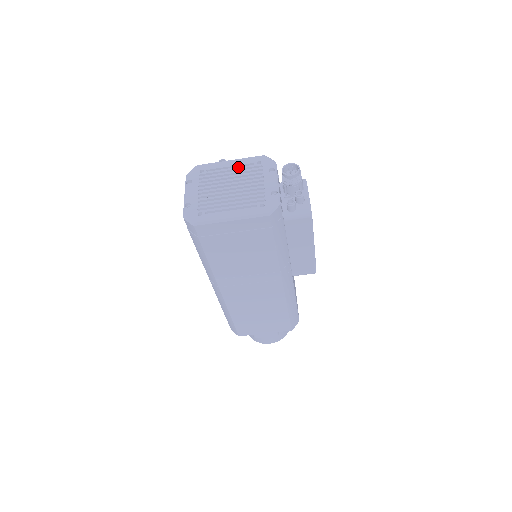
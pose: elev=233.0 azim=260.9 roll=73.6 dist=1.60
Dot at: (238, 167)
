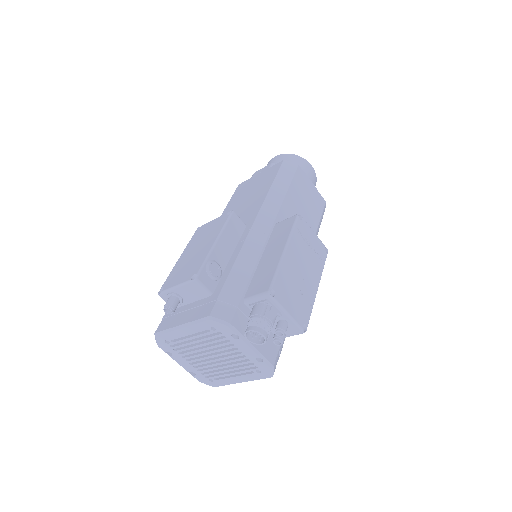
Dot at: (197, 336)
